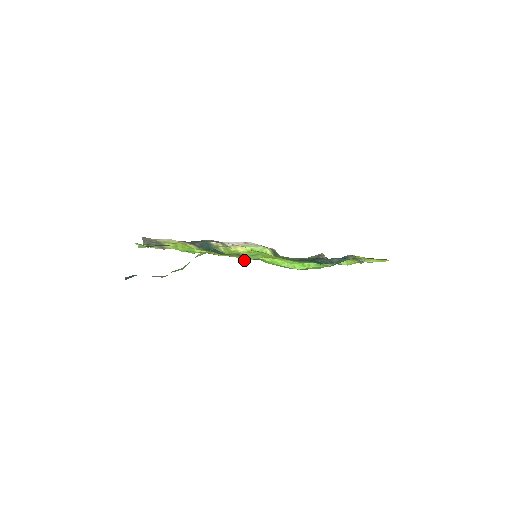
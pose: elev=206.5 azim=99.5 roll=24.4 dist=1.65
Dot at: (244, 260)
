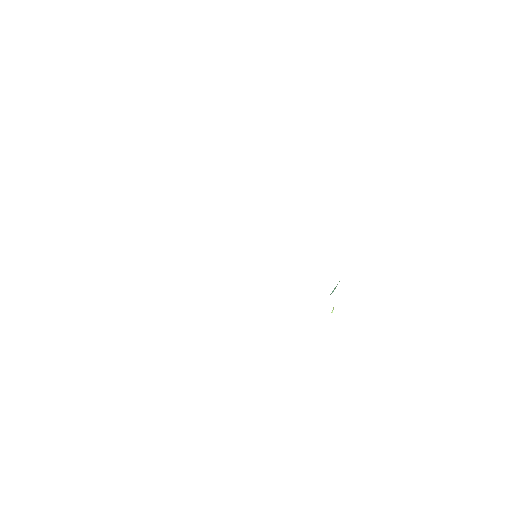
Dot at: occluded
